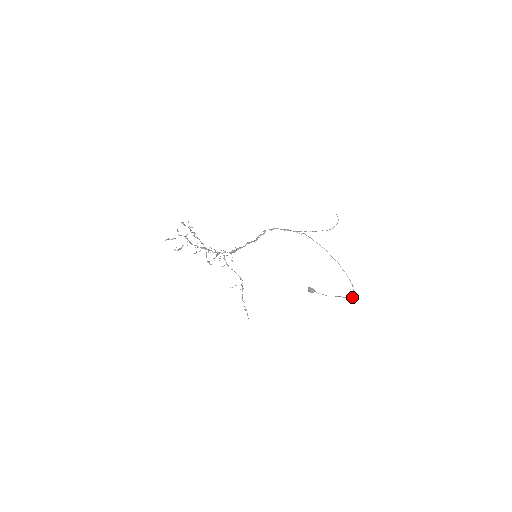
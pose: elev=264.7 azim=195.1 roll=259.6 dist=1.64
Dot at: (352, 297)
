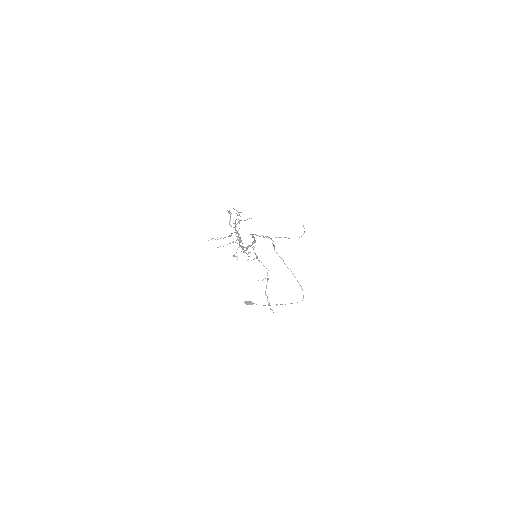
Dot at: occluded
